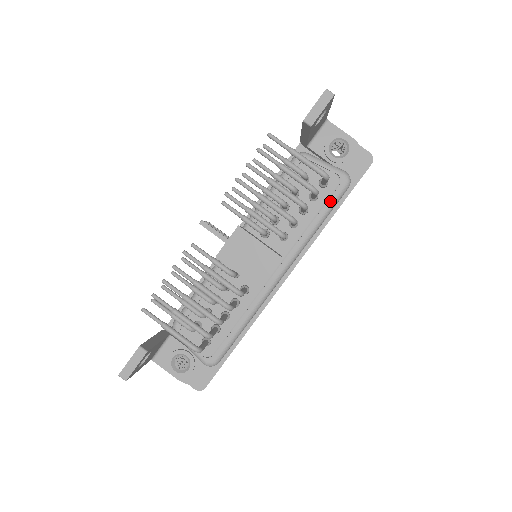
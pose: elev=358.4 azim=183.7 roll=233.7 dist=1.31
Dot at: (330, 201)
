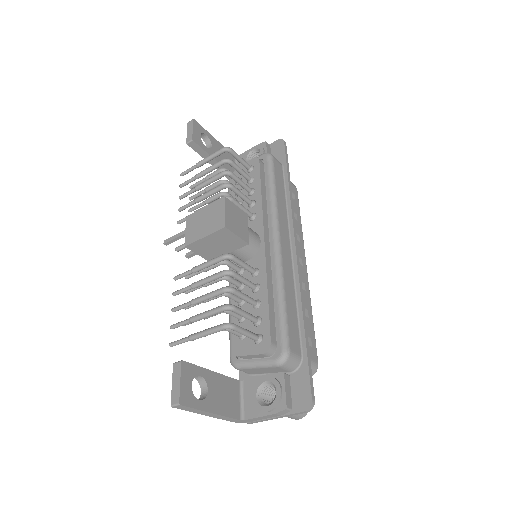
Dot at: (266, 173)
